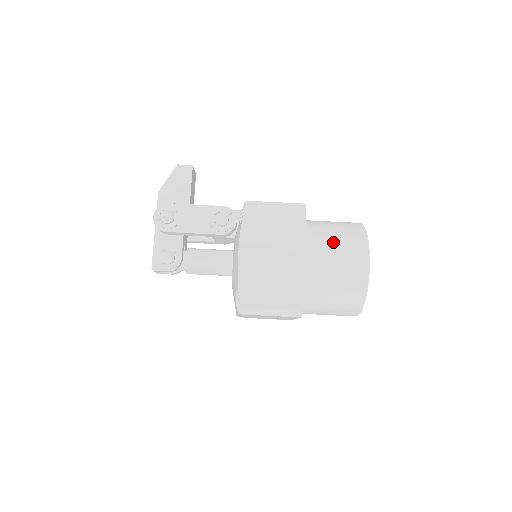
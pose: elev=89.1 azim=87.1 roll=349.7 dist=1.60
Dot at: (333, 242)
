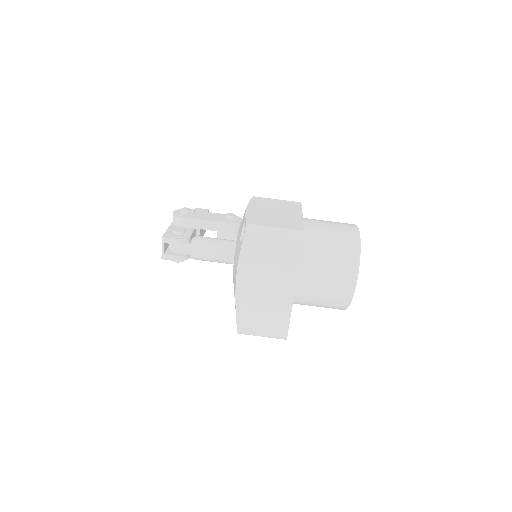
Dot at: occluded
